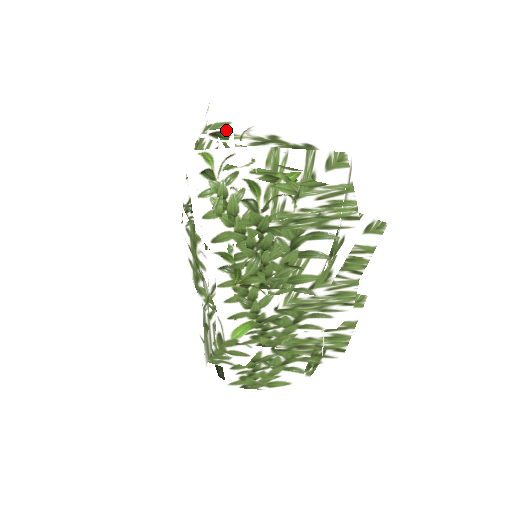
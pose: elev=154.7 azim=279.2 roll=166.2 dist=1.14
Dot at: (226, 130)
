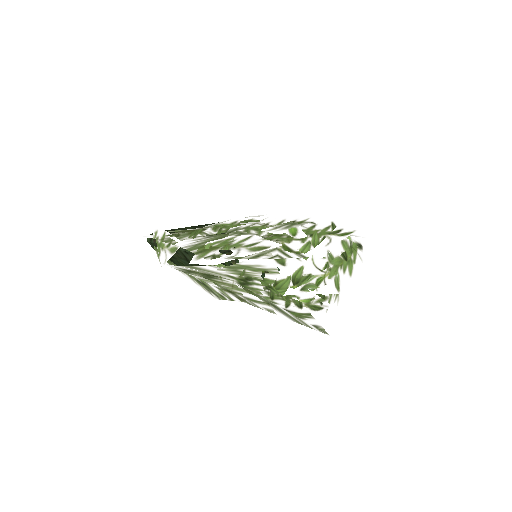
Dot at: (311, 281)
